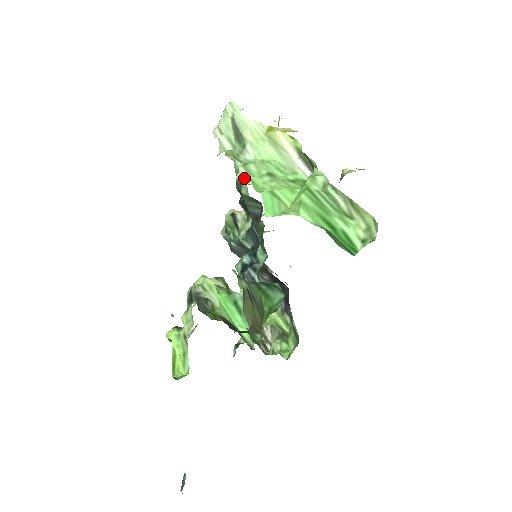
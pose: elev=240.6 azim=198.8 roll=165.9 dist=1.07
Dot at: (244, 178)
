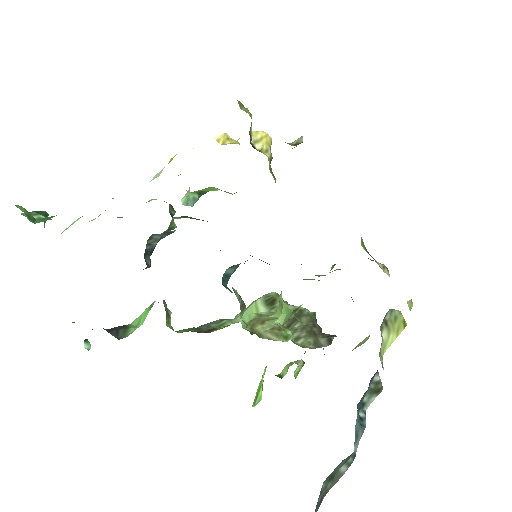
Dot at: occluded
